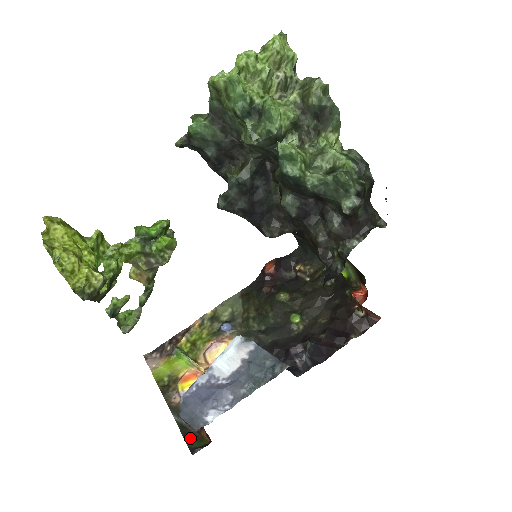
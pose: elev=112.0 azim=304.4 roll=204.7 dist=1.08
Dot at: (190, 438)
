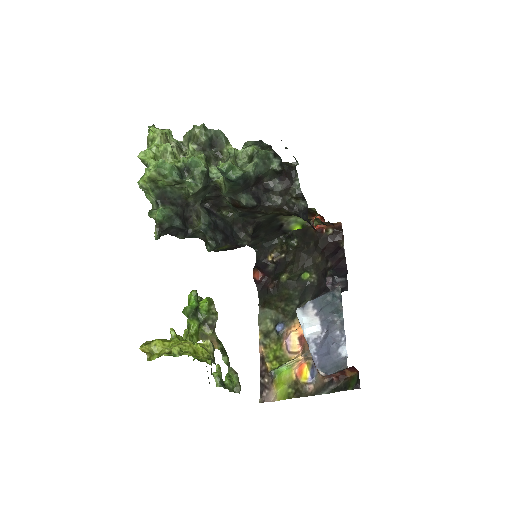
Dot at: (346, 386)
